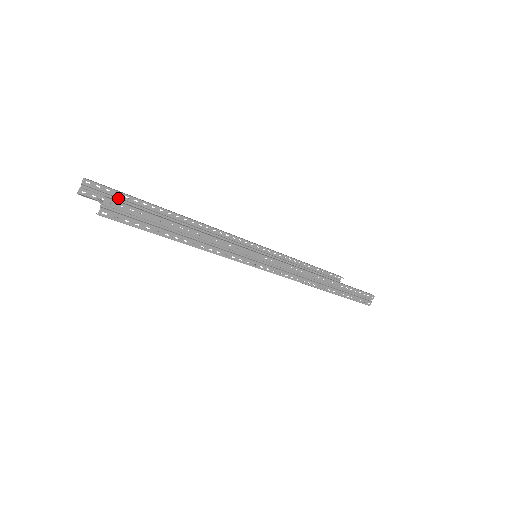
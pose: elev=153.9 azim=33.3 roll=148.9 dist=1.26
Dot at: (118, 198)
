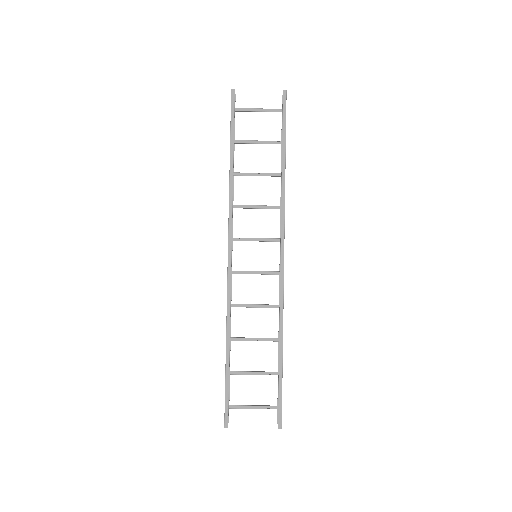
Dot at: (227, 394)
